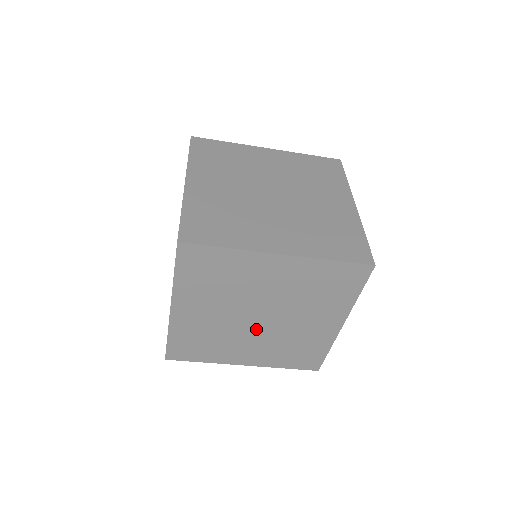
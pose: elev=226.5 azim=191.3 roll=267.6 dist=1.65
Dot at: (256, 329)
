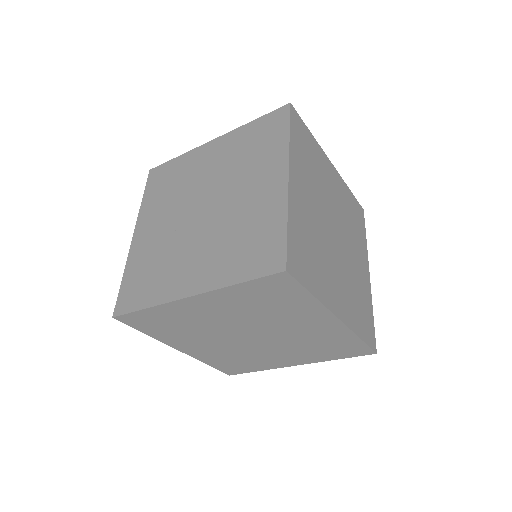
Dot at: (233, 340)
